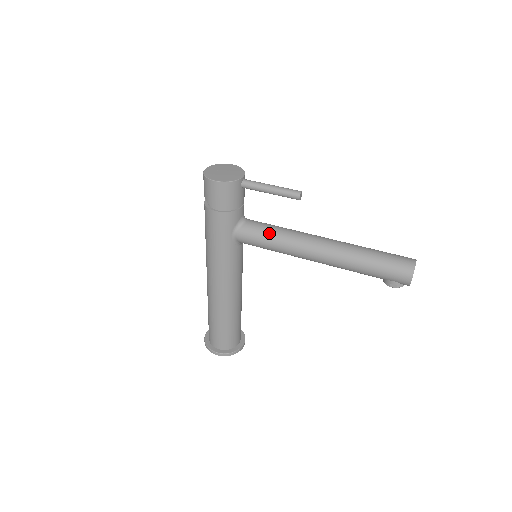
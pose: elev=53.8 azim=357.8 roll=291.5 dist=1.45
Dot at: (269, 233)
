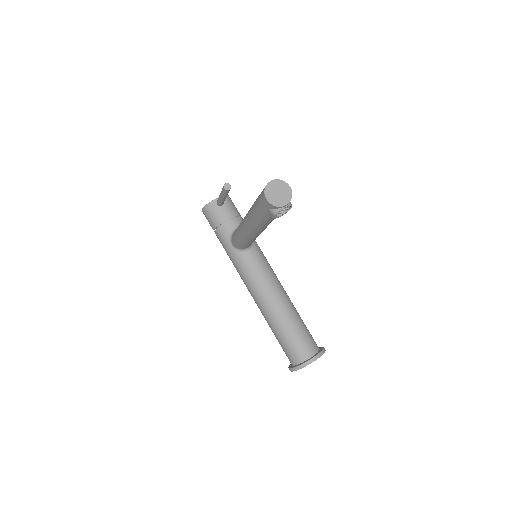
Dot at: occluded
